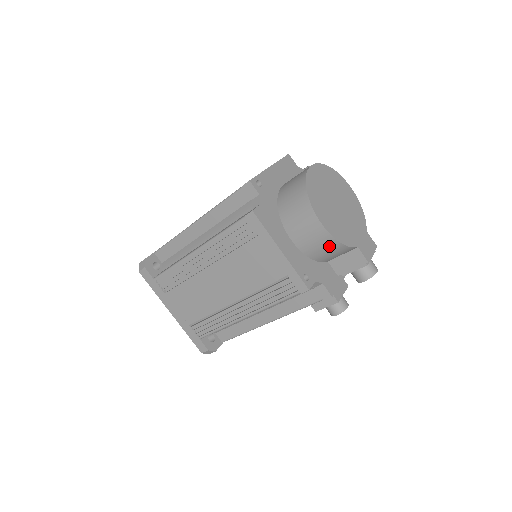
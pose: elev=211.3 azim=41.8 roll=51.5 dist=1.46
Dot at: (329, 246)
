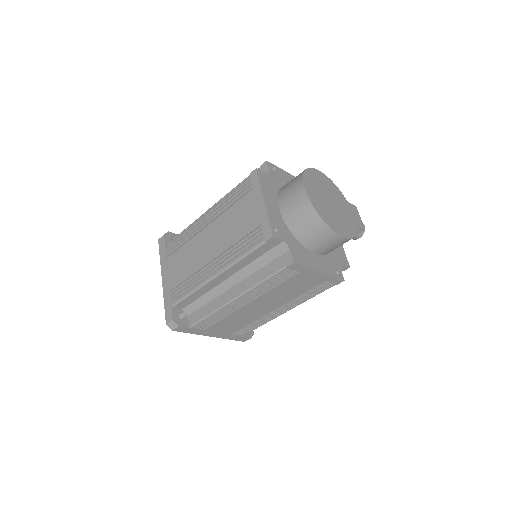
Dot at: occluded
